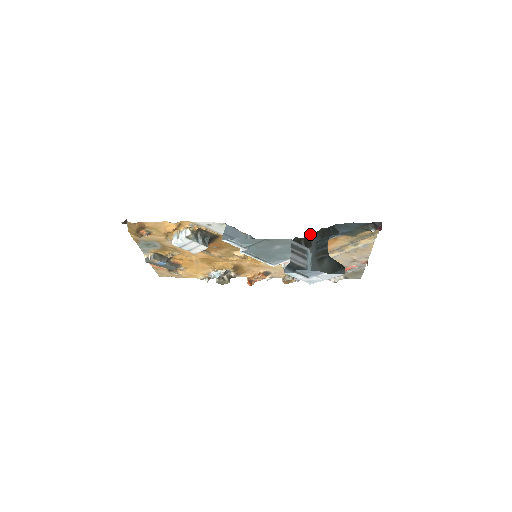
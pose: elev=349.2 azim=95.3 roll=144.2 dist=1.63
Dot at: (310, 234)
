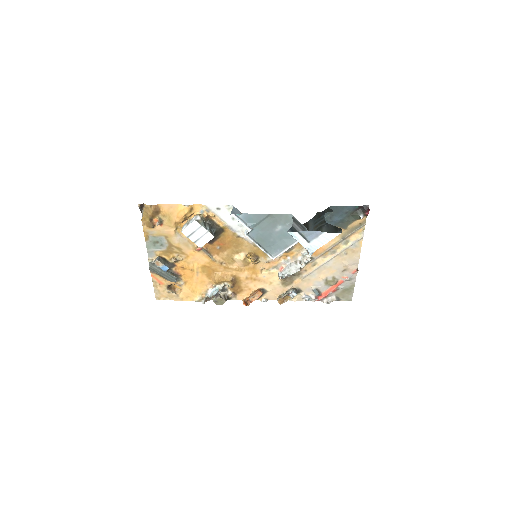
Dot at: (307, 222)
